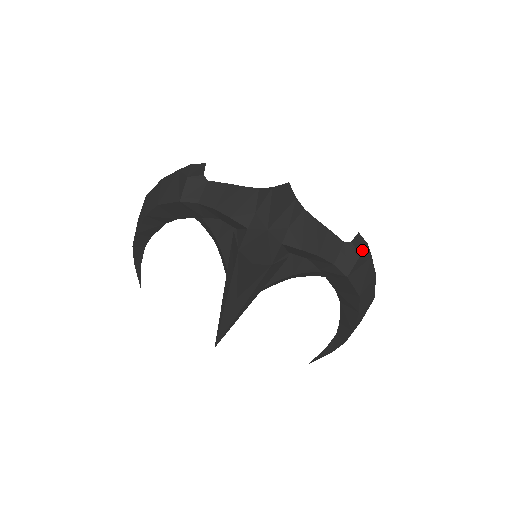
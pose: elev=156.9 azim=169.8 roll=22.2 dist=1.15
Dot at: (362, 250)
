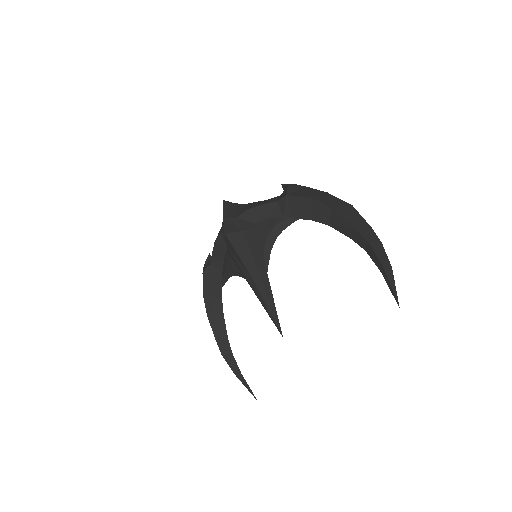
Dot at: (289, 185)
